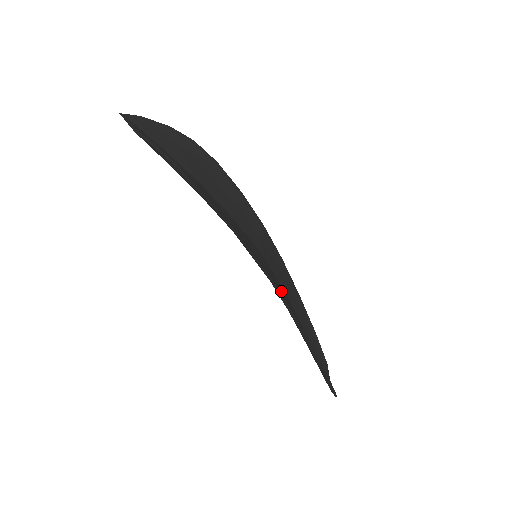
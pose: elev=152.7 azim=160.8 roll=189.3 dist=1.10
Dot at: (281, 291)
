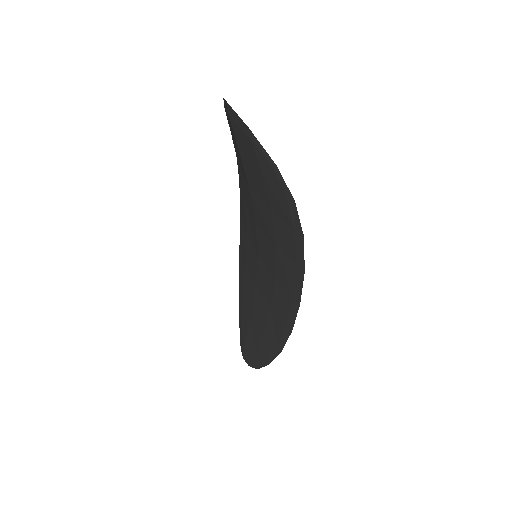
Dot at: occluded
